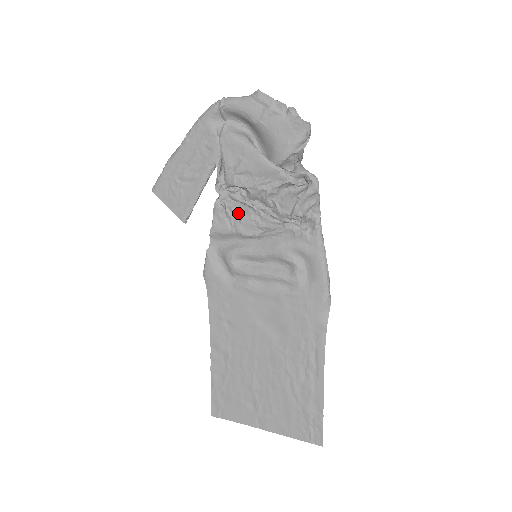
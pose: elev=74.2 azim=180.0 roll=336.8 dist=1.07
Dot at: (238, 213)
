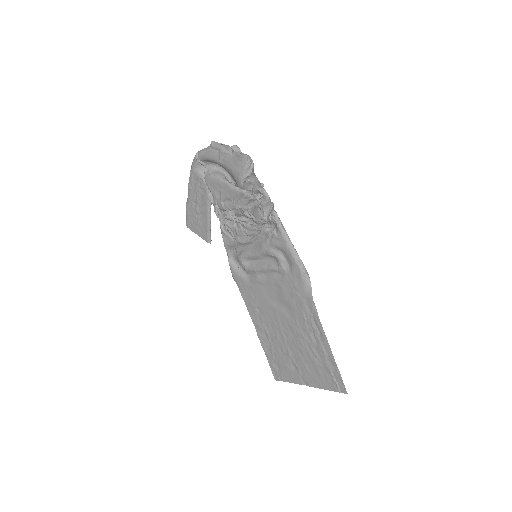
Dot at: (233, 229)
